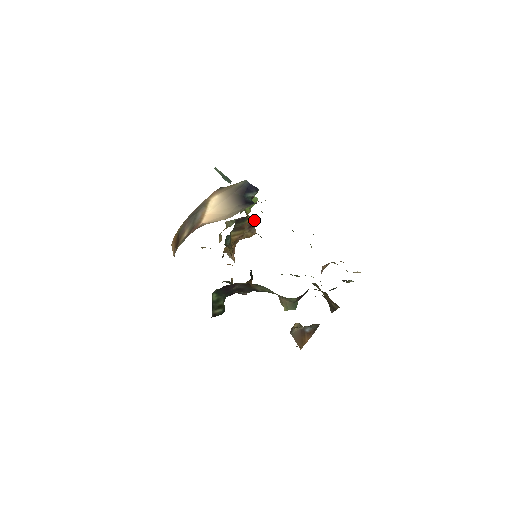
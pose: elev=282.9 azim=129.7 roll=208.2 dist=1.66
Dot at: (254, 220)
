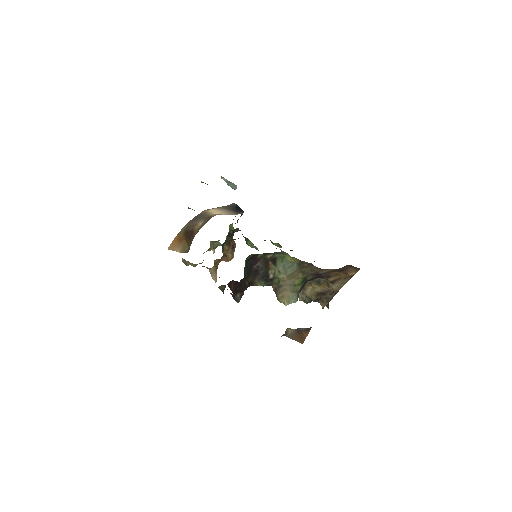
Dot at: (235, 243)
